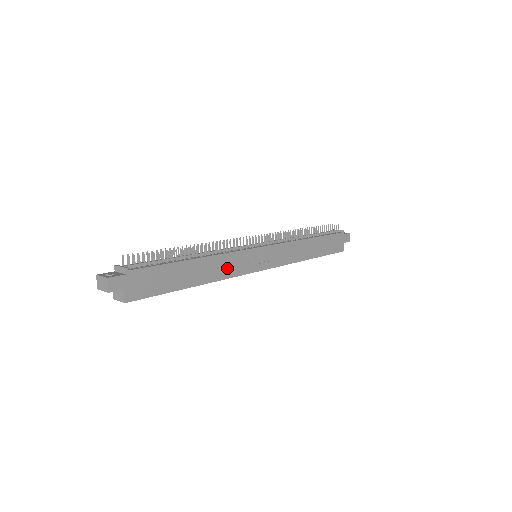
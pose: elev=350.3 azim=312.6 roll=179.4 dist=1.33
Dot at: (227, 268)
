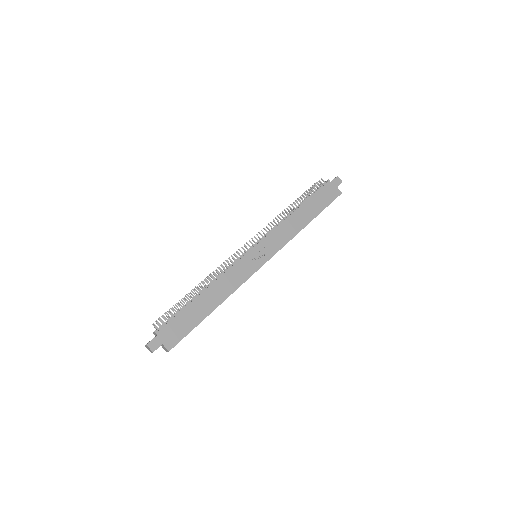
Dot at: (232, 282)
